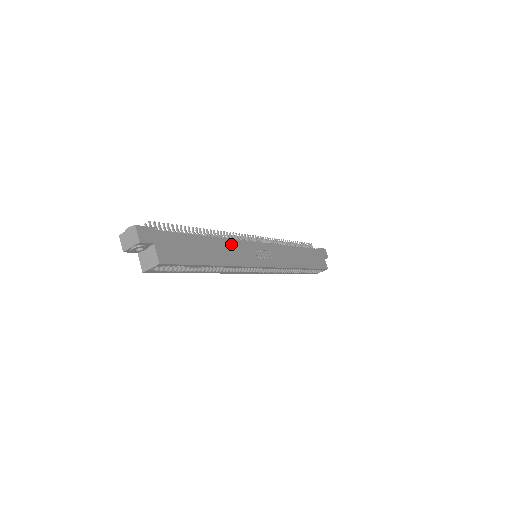
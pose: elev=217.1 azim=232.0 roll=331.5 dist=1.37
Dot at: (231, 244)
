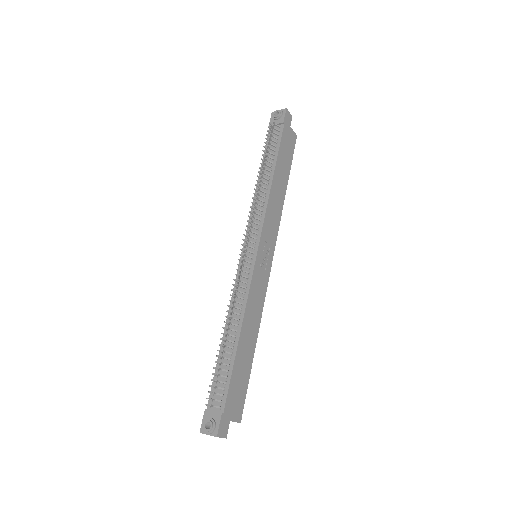
Dot at: (249, 306)
